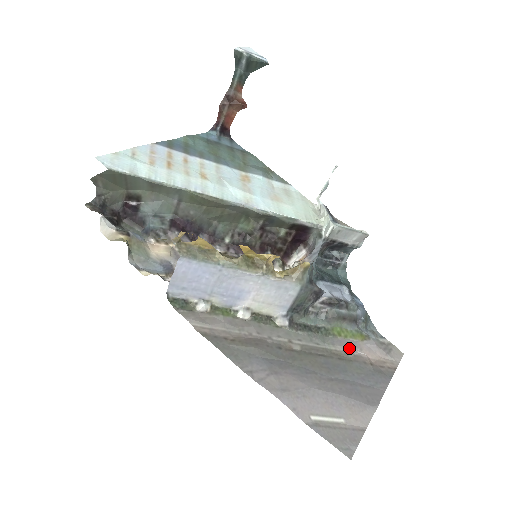
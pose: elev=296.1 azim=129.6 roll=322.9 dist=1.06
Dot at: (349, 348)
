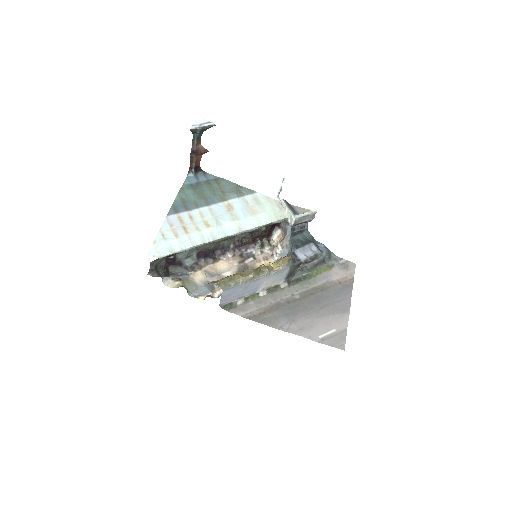
Dot at: (325, 280)
